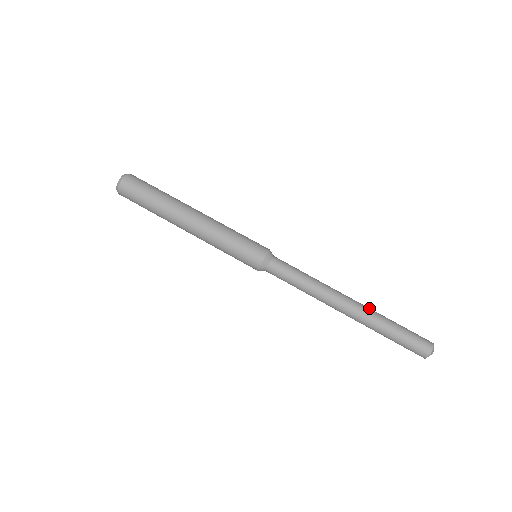
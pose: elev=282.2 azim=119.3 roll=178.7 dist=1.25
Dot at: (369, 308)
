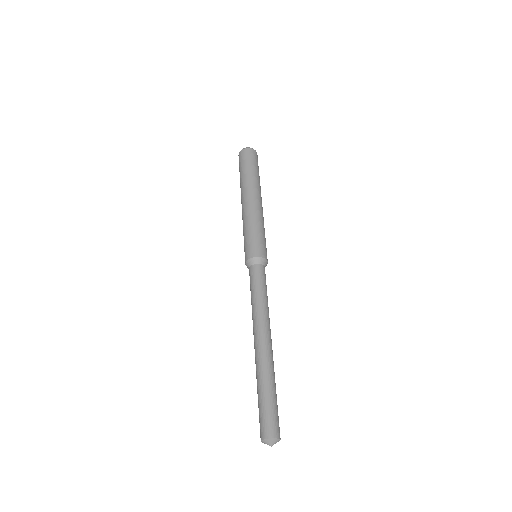
Dot at: (271, 360)
